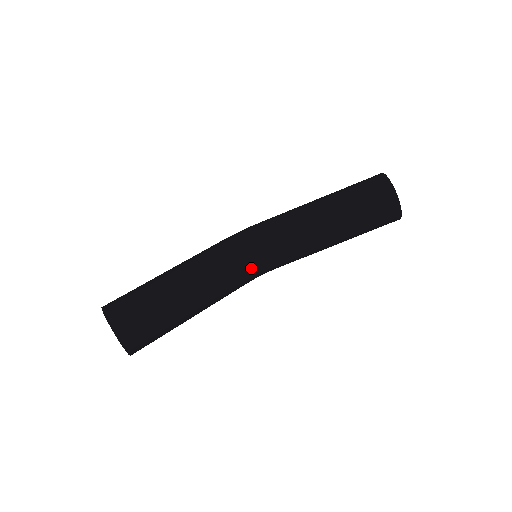
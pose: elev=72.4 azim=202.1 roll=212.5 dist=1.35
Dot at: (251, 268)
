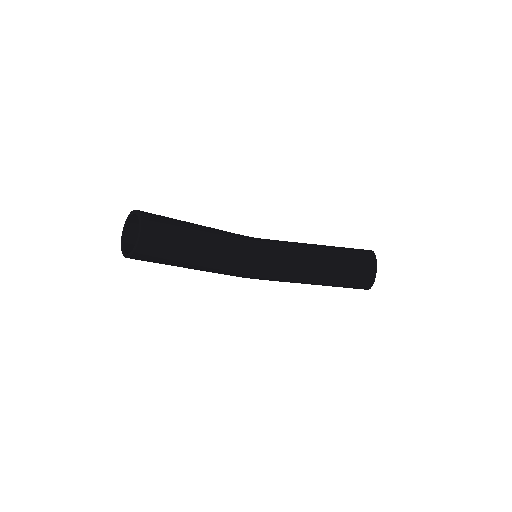
Dot at: (250, 259)
